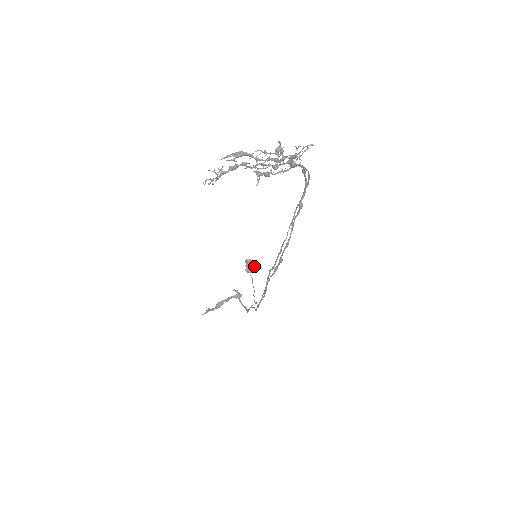
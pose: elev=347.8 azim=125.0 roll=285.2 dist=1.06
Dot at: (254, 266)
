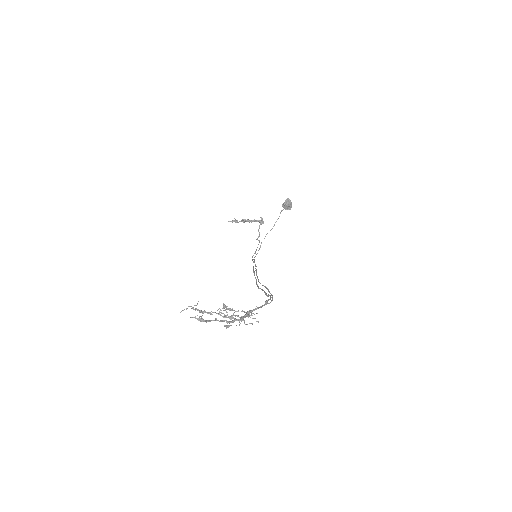
Dot at: (289, 207)
